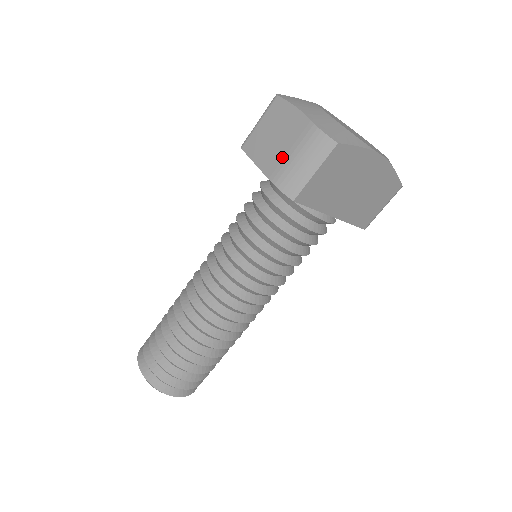
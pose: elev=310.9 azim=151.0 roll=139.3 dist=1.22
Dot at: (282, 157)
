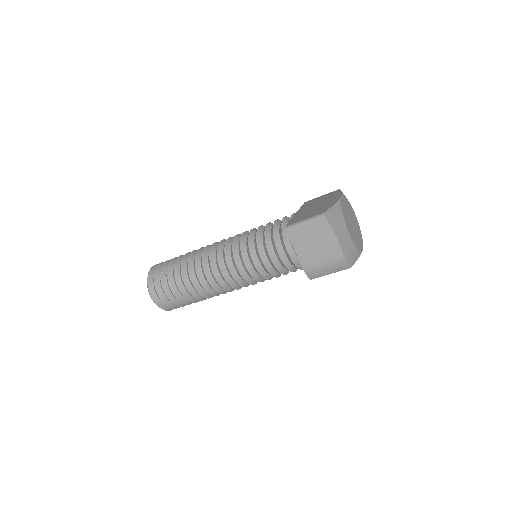
Dot at: (315, 259)
